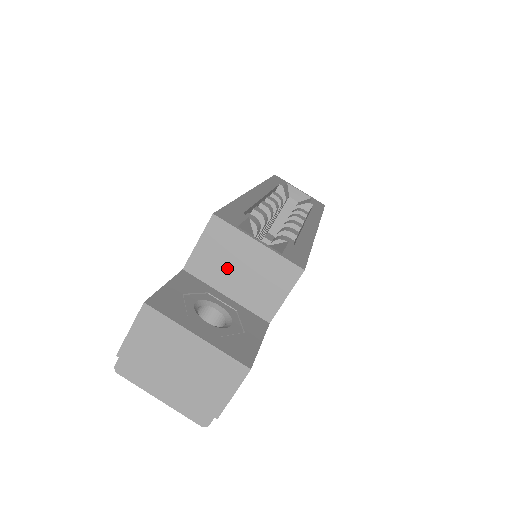
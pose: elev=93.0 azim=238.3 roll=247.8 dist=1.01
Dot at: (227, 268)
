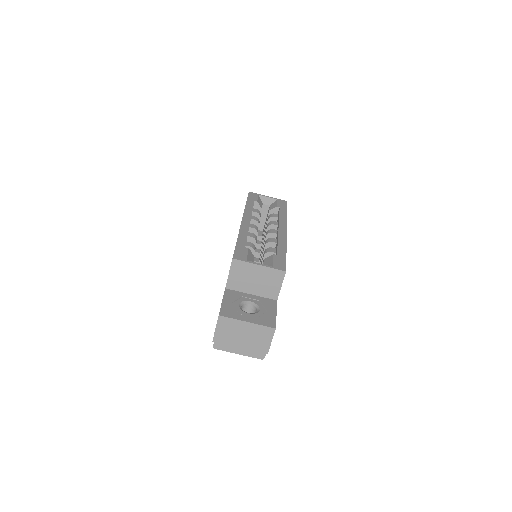
Dot at: (248, 281)
